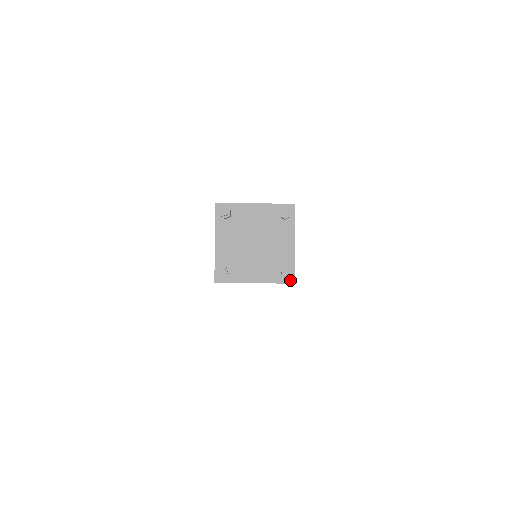
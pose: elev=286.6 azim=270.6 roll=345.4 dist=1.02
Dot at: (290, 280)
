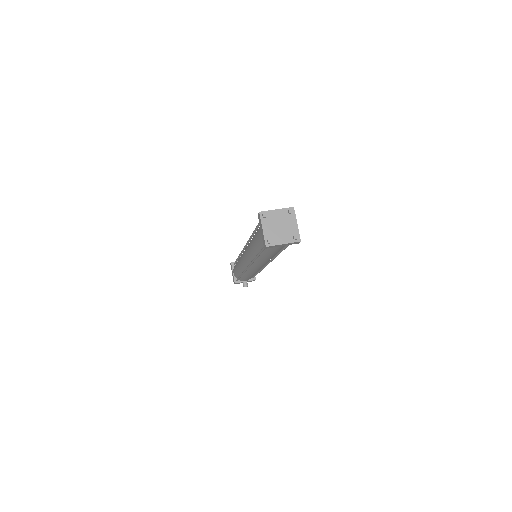
Dot at: (299, 240)
